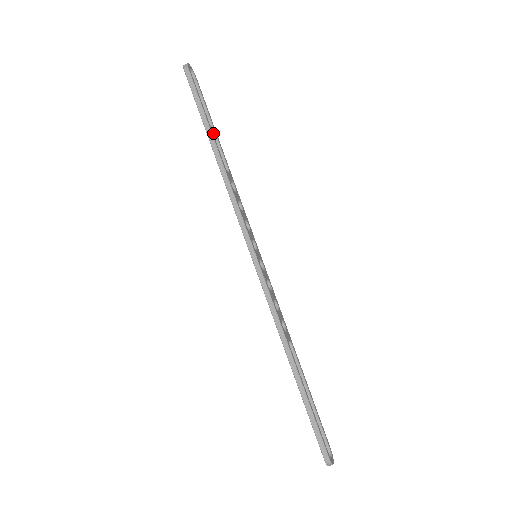
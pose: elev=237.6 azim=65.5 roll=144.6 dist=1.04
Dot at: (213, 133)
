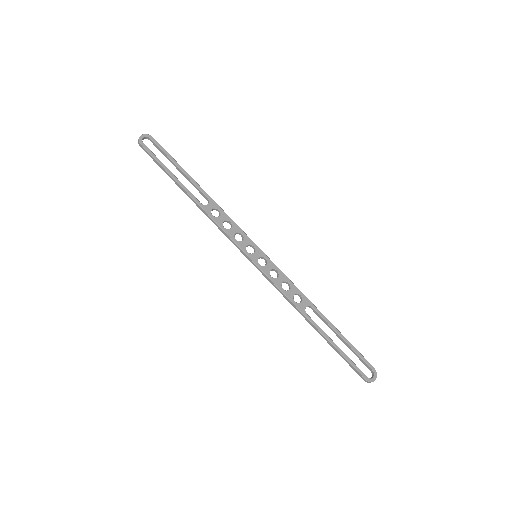
Dot at: (185, 176)
